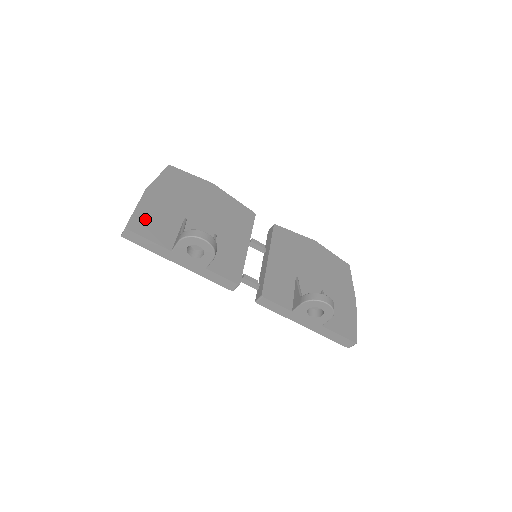
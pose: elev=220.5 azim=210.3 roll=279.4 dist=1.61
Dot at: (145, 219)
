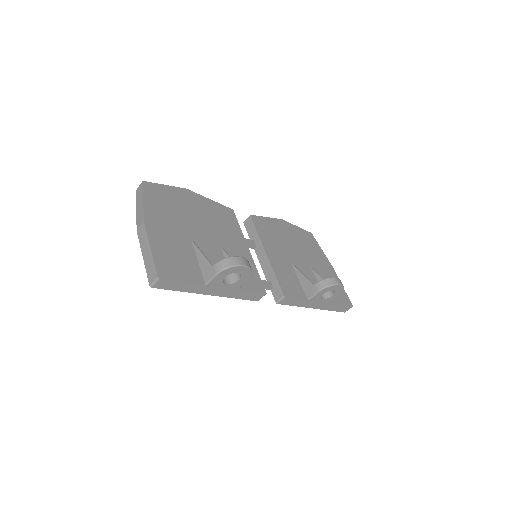
Dot at: (166, 259)
